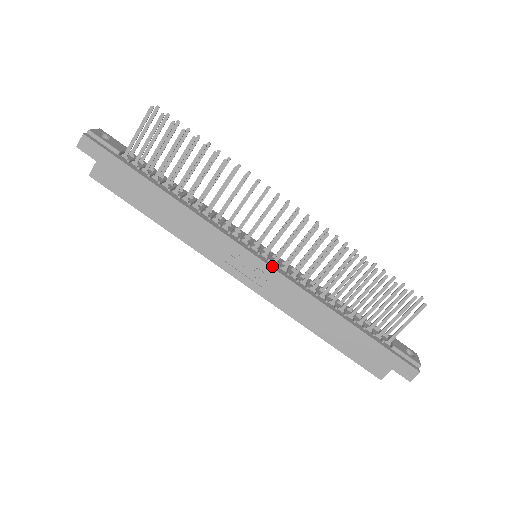
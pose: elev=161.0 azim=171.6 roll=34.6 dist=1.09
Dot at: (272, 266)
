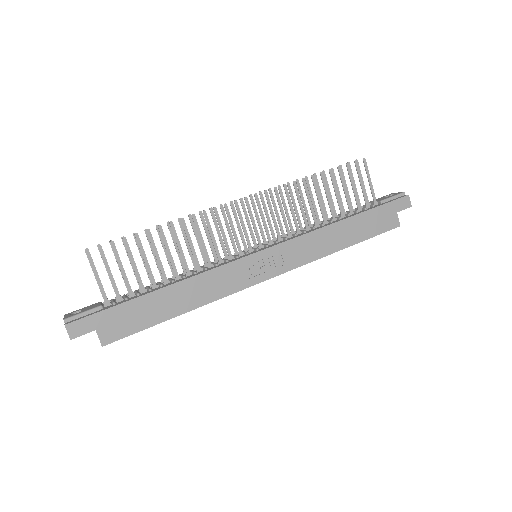
Dot at: (274, 245)
